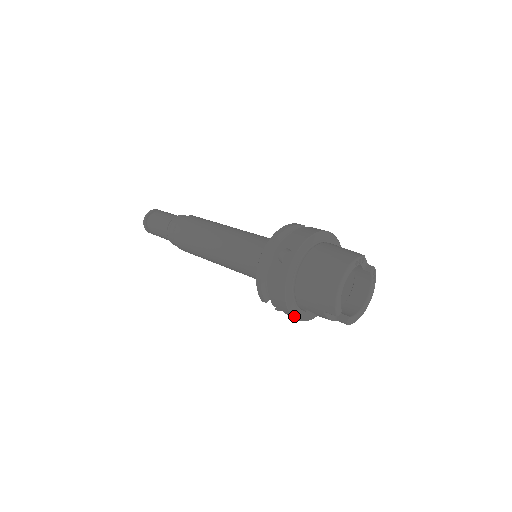
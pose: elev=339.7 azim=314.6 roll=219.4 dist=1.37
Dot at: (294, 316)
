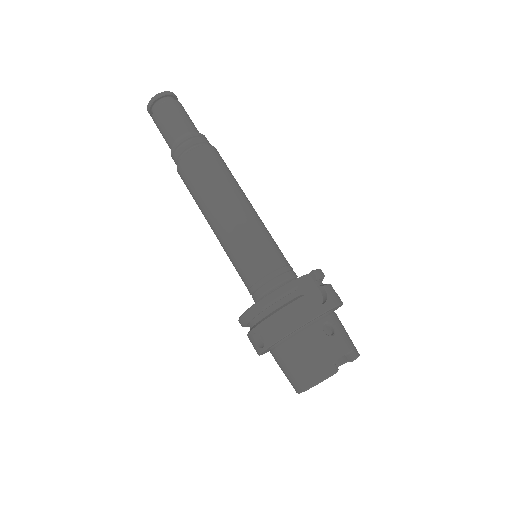
Dot at: occluded
